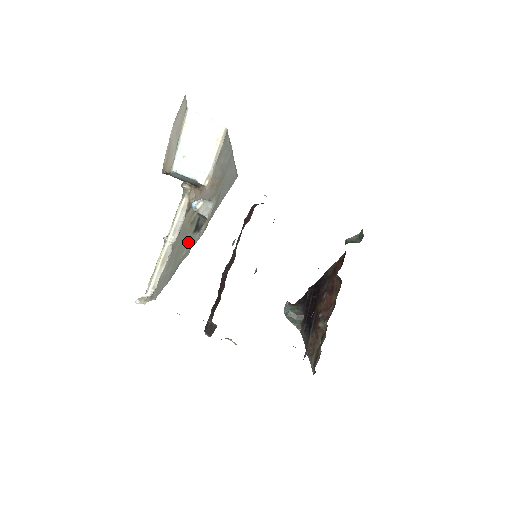
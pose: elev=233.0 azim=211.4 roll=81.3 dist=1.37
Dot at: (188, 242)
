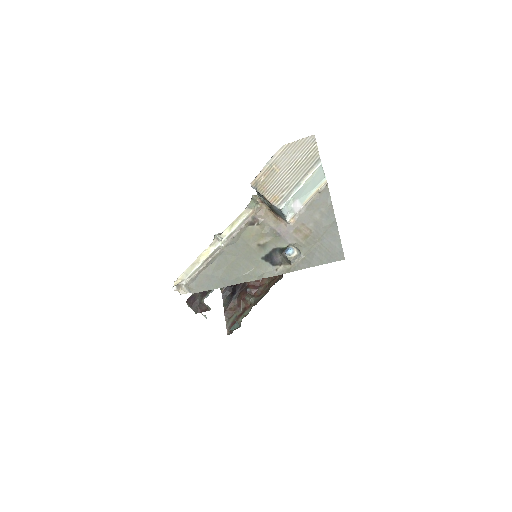
Dot at: (256, 266)
